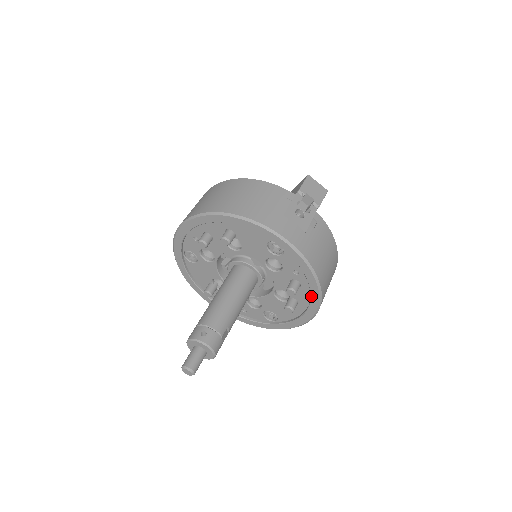
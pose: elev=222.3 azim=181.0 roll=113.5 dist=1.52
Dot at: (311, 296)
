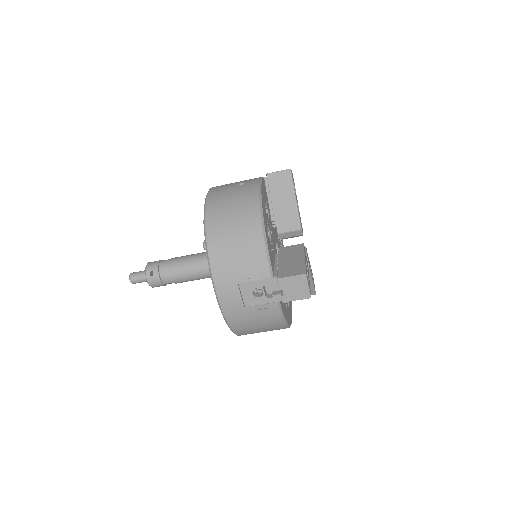
Dot at: occluded
